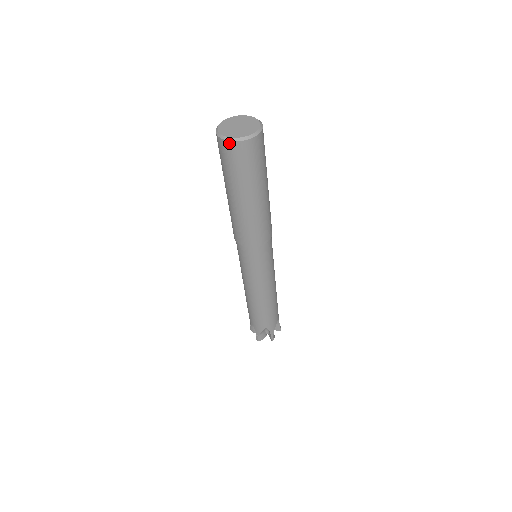
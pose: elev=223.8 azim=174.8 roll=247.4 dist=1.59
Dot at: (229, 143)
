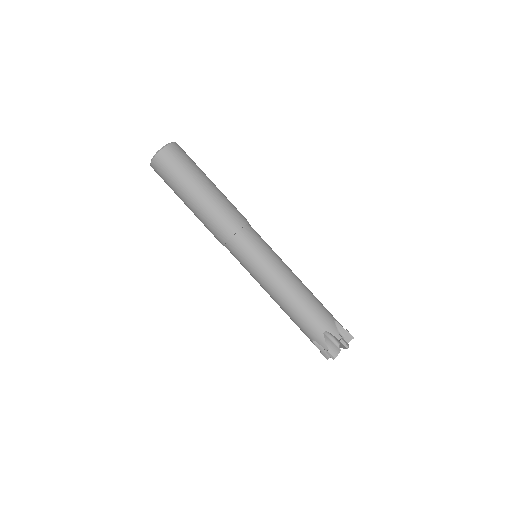
Dot at: (168, 147)
